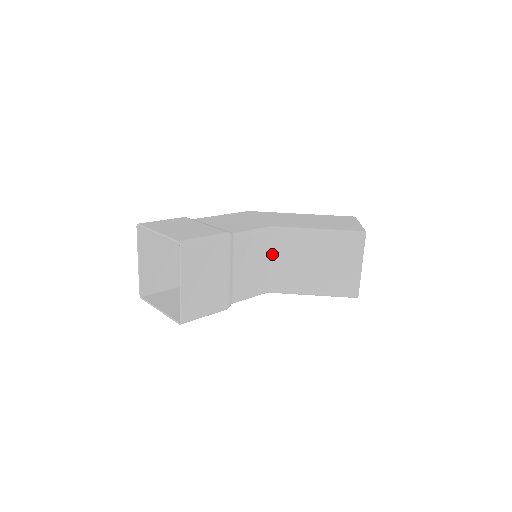
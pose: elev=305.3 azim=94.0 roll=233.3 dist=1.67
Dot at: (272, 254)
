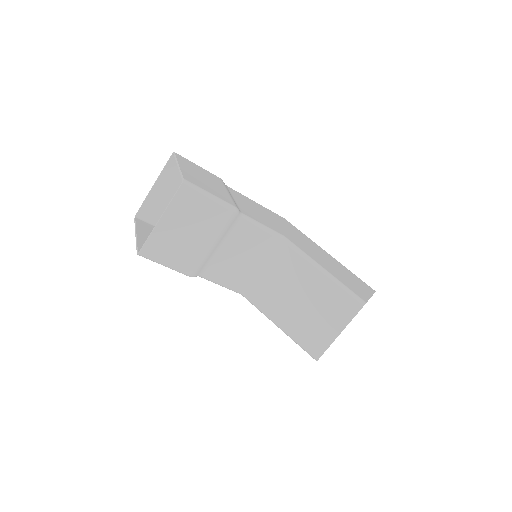
Dot at: (268, 262)
